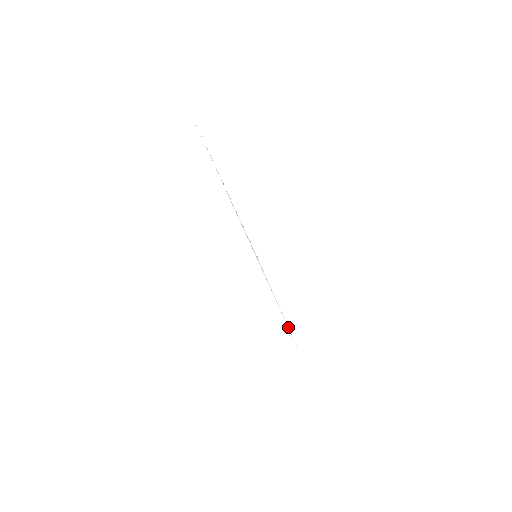
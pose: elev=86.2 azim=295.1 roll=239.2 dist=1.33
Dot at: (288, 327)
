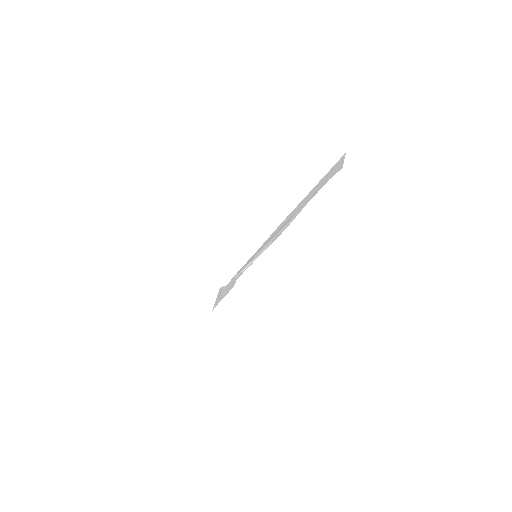
Dot at: (232, 280)
